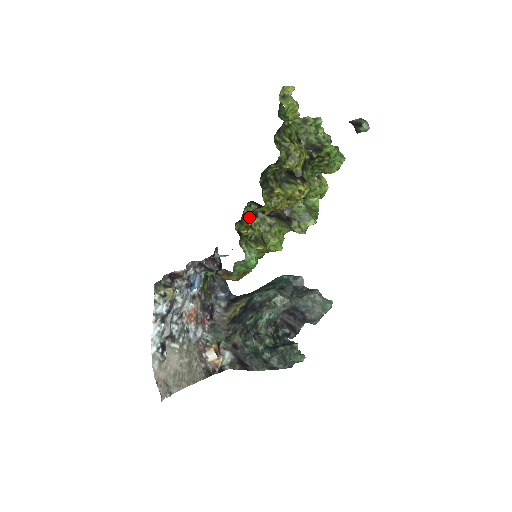
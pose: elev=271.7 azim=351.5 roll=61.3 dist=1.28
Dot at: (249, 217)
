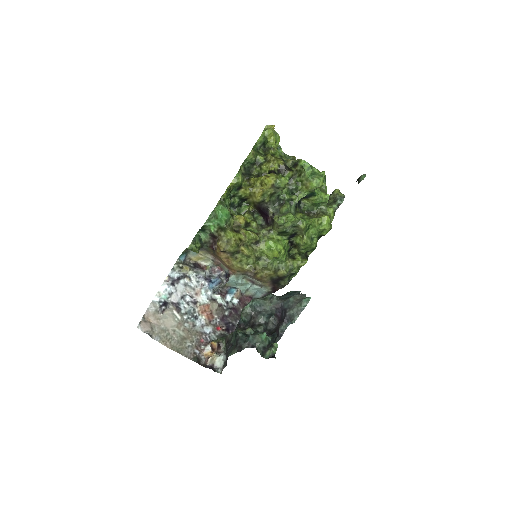
Dot at: (248, 216)
